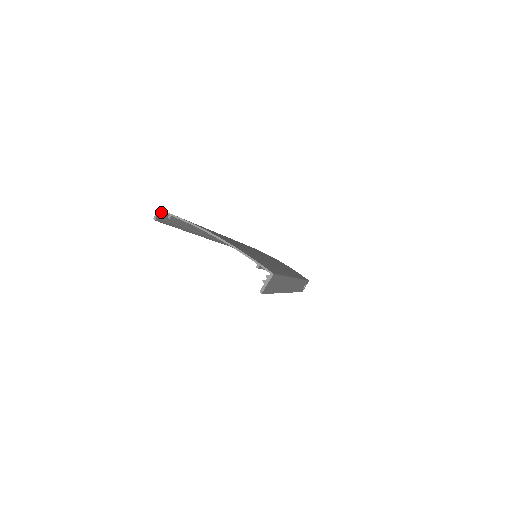
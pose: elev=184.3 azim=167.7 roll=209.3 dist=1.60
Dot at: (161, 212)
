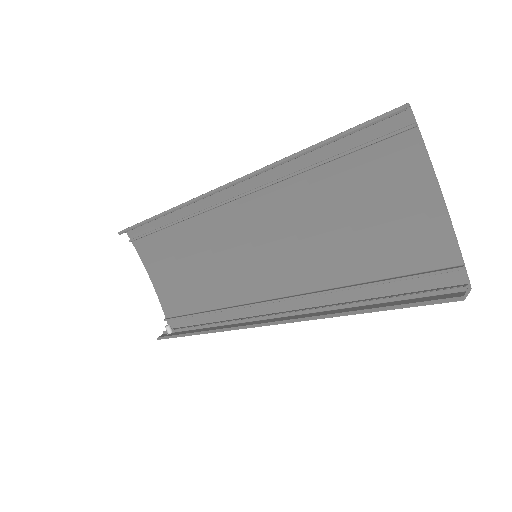
Dot at: occluded
